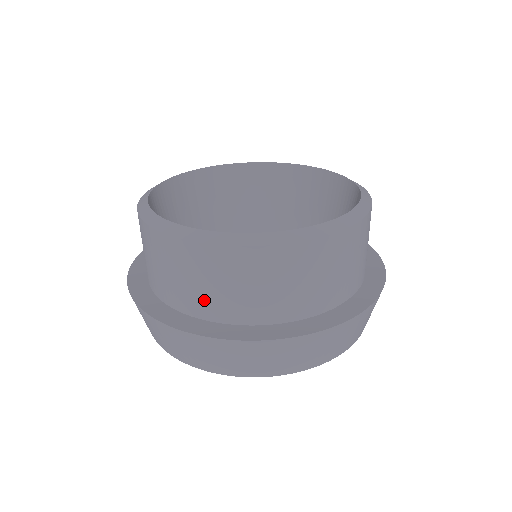
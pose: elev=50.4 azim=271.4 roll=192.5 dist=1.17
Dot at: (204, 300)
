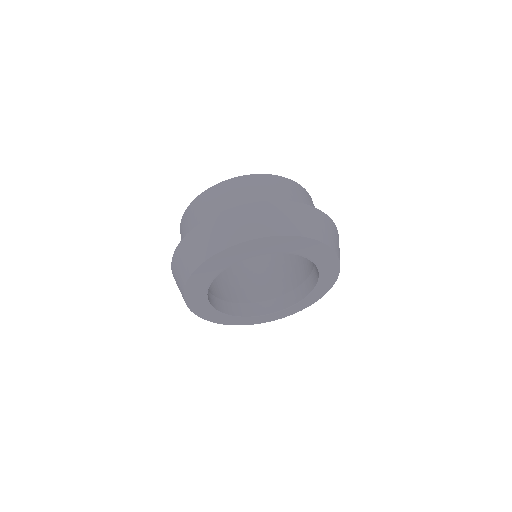
Dot at: (219, 212)
